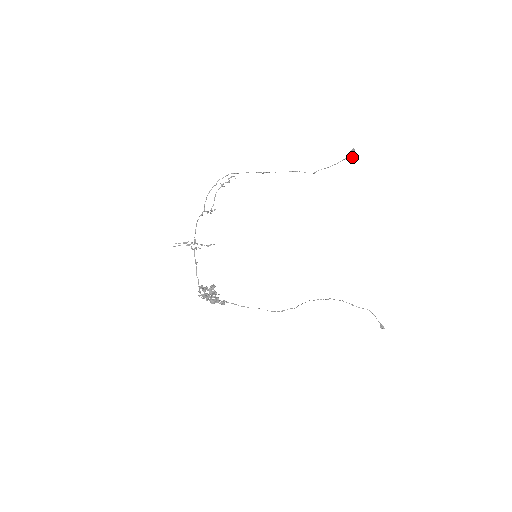
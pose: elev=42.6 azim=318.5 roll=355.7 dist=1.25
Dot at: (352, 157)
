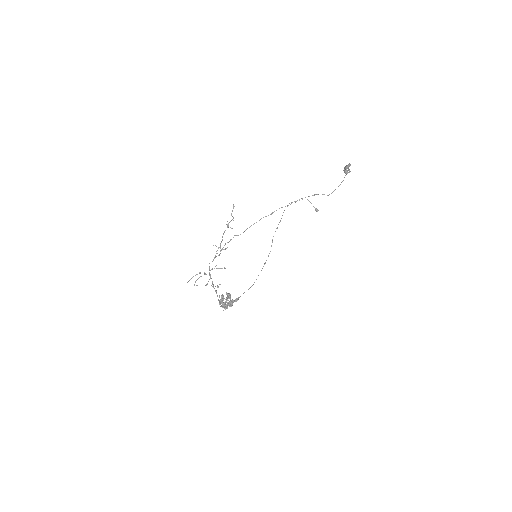
Dot at: (348, 172)
